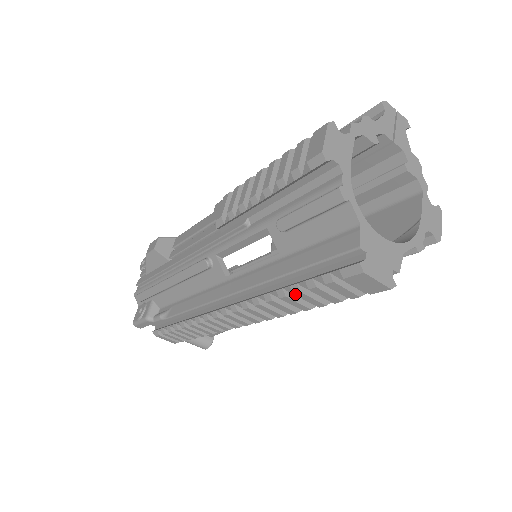
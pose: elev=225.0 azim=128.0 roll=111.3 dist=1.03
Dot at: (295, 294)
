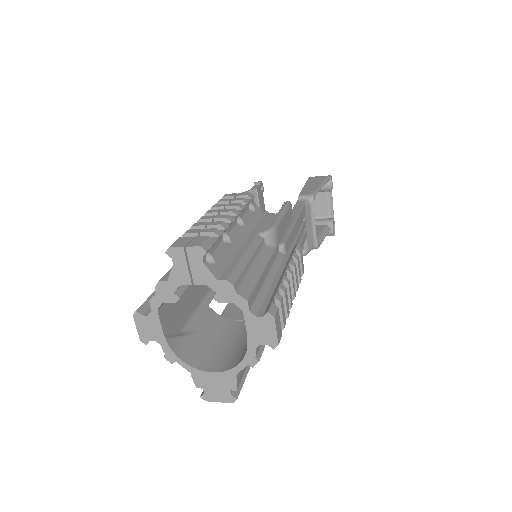
Dot at: occluded
